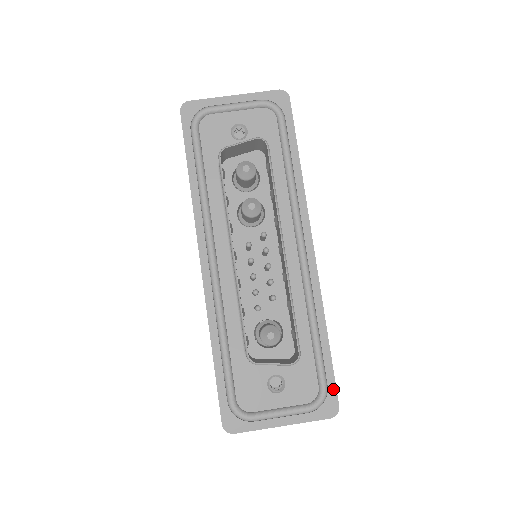
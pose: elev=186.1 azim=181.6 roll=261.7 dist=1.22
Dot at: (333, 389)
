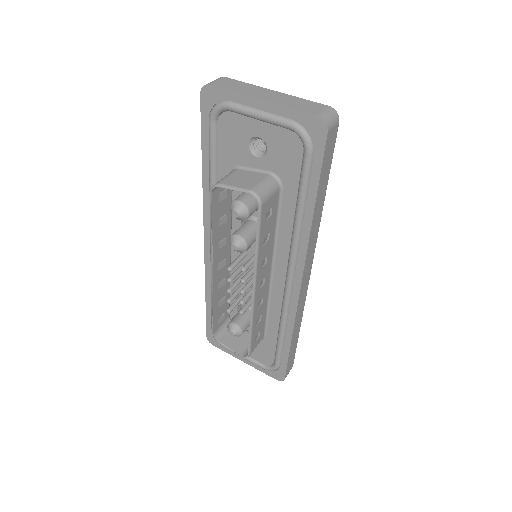
Dot at: (284, 370)
